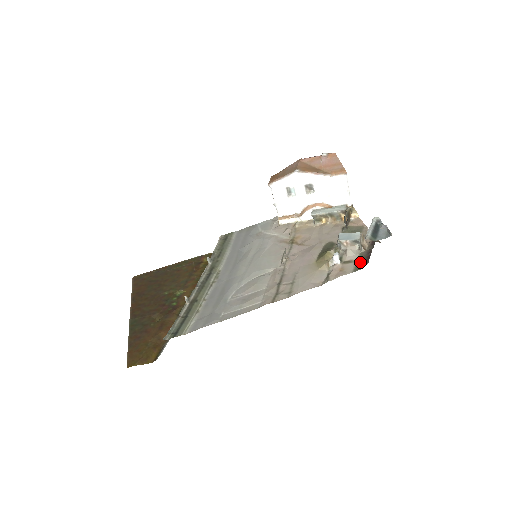
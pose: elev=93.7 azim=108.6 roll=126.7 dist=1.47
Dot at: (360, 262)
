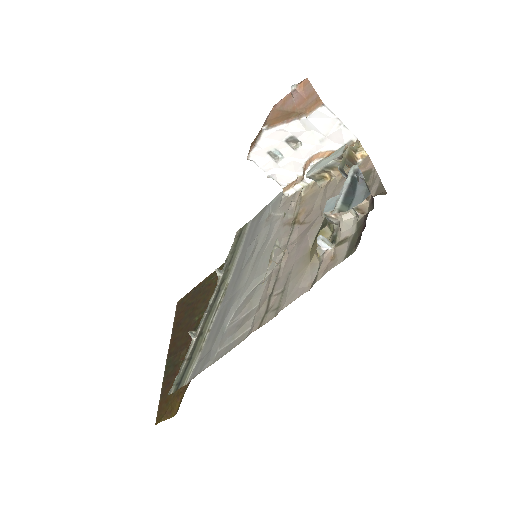
Dot at: (354, 239)
